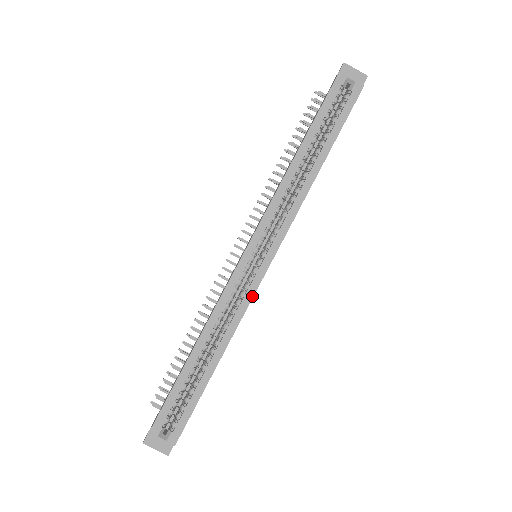
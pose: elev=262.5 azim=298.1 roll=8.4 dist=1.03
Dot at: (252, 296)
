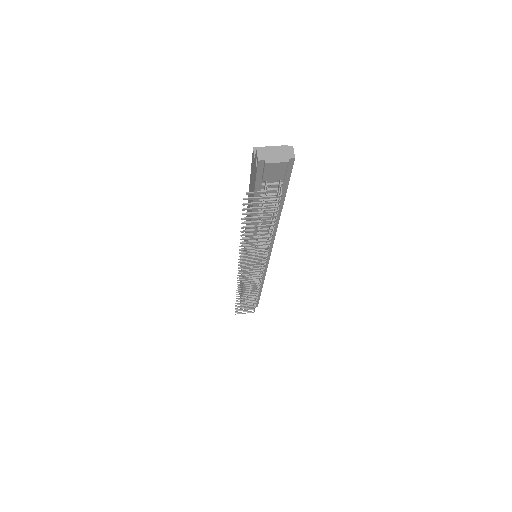
Dot at: occluded
